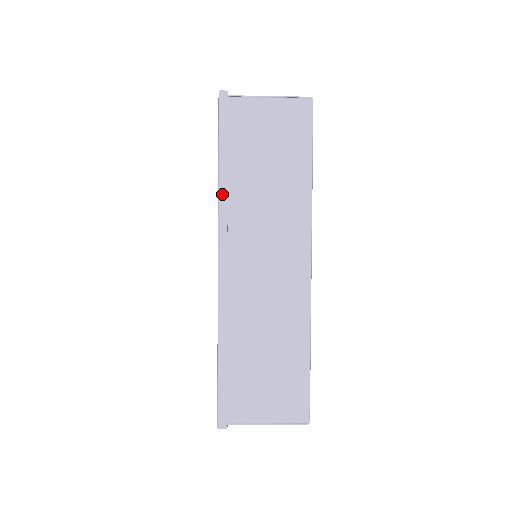
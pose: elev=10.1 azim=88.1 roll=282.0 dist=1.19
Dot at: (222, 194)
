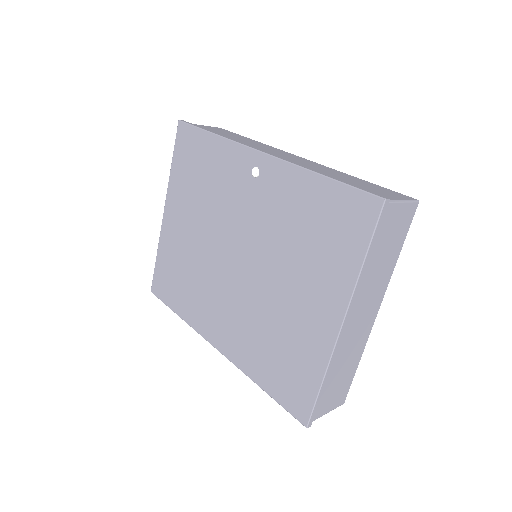
Dot at: (360, 278)
